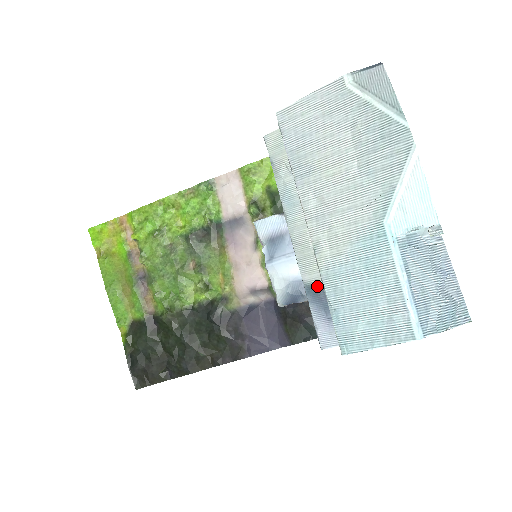
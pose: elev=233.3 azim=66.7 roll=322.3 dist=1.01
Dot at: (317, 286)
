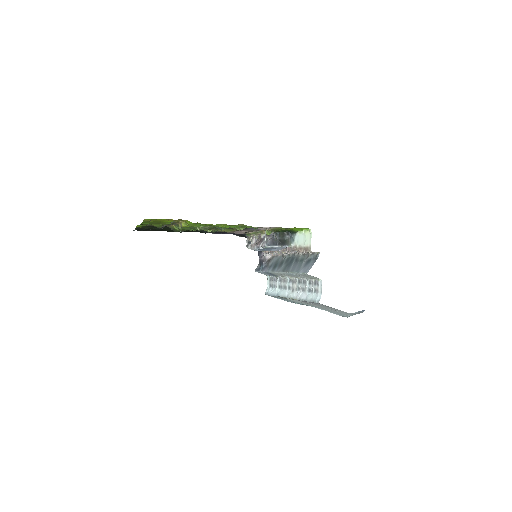
Dot at: (273, 274)
